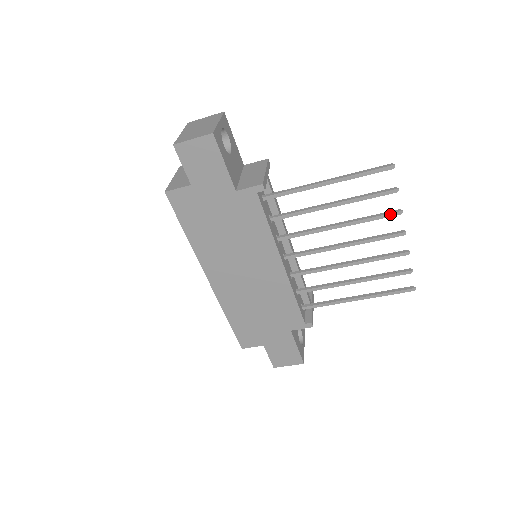
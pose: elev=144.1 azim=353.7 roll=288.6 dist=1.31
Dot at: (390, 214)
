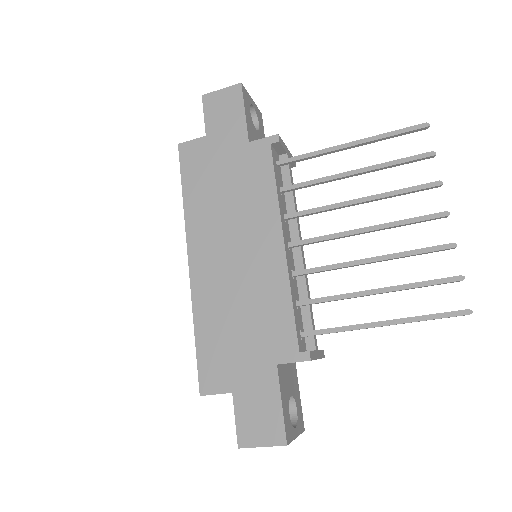
Dot at: (426, 184)
